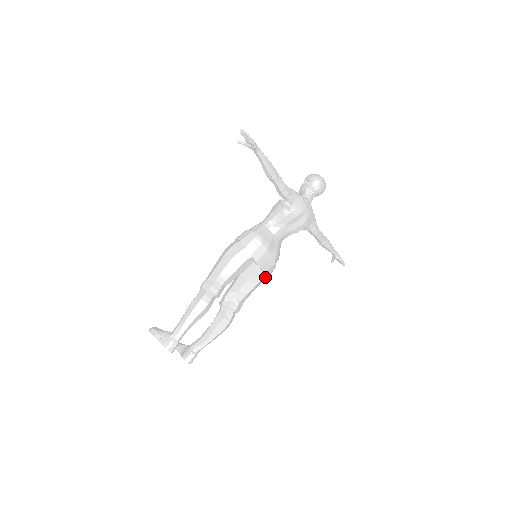
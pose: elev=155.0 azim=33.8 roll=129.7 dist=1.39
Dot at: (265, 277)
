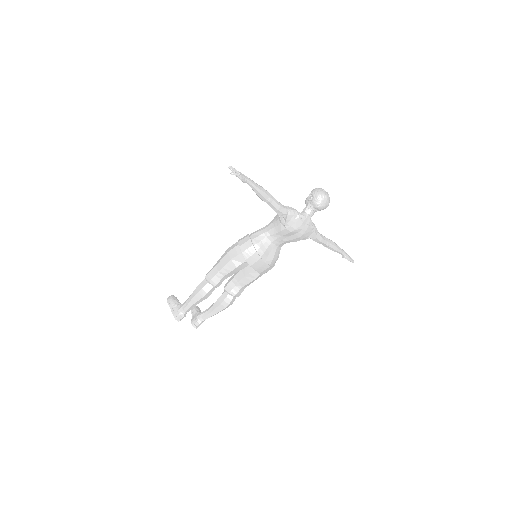
Dot at: (262, 274)
